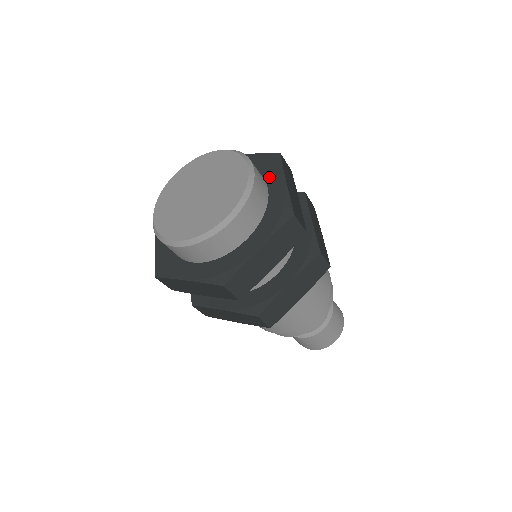
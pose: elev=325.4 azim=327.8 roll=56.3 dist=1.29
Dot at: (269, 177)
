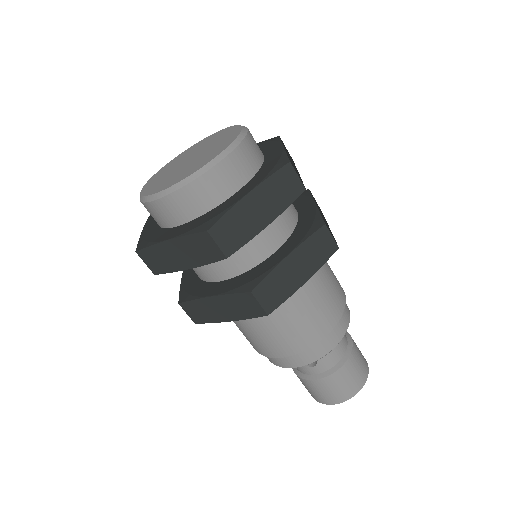
Dot at: (266, 150)
